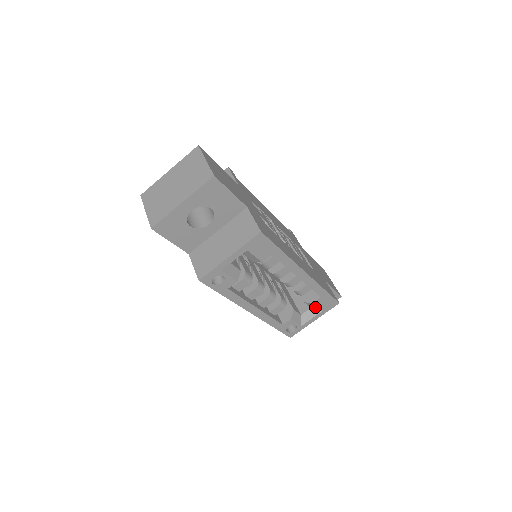
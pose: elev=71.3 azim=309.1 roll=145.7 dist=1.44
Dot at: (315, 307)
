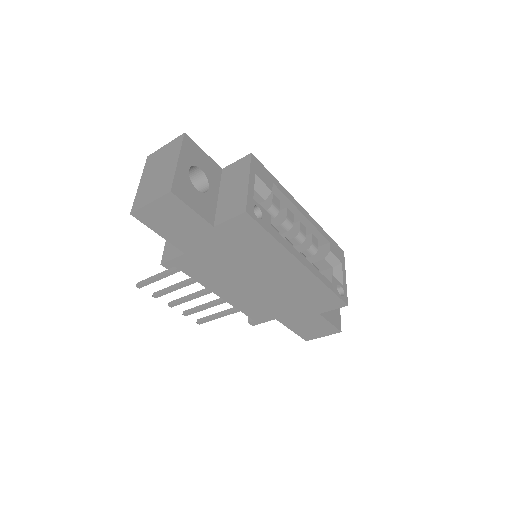
Dot at: (334, 260)
